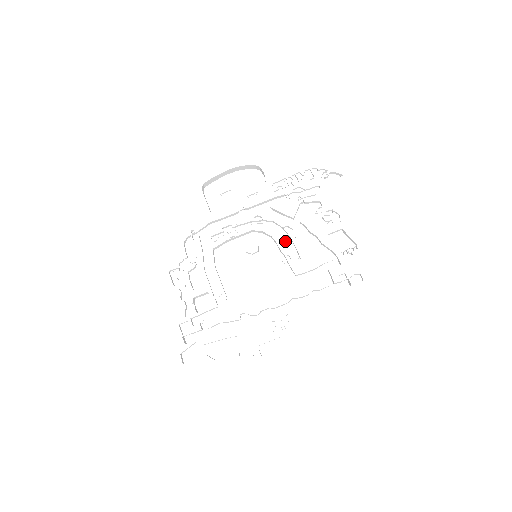
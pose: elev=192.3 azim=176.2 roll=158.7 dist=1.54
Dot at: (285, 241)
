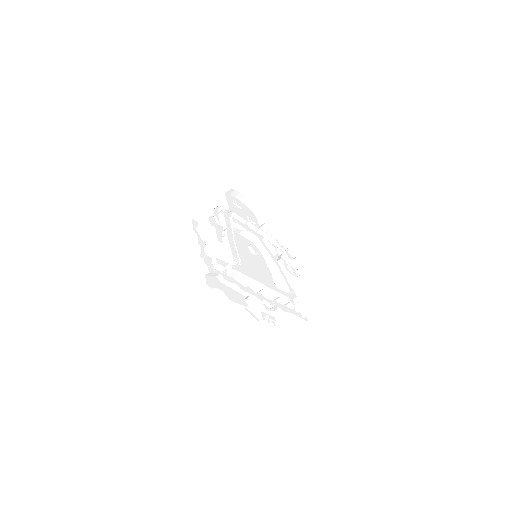
Dot at: occluded
